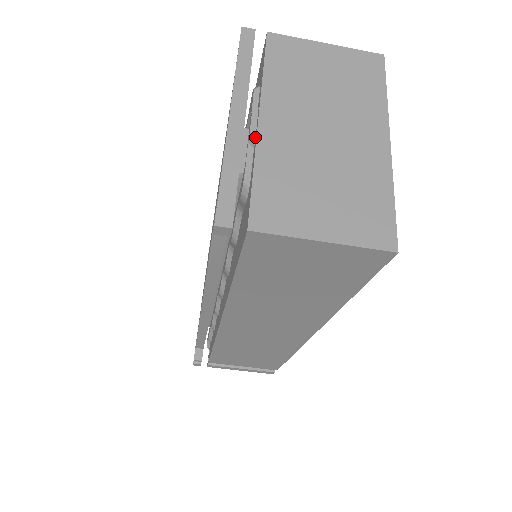
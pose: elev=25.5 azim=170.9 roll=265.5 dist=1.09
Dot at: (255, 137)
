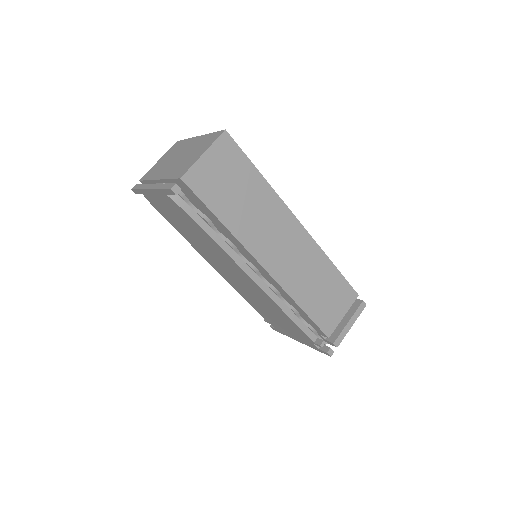
Dot at: (163, 183)
